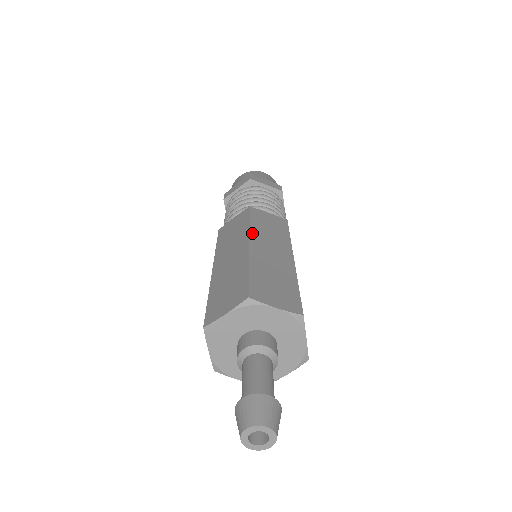
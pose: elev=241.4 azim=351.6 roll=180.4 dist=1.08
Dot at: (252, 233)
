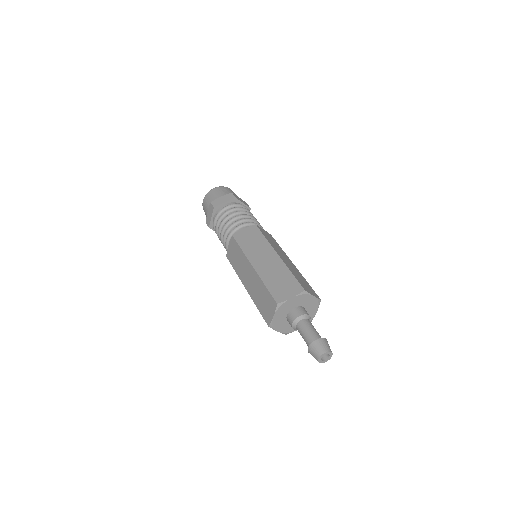
Dot at: (273, 246)
